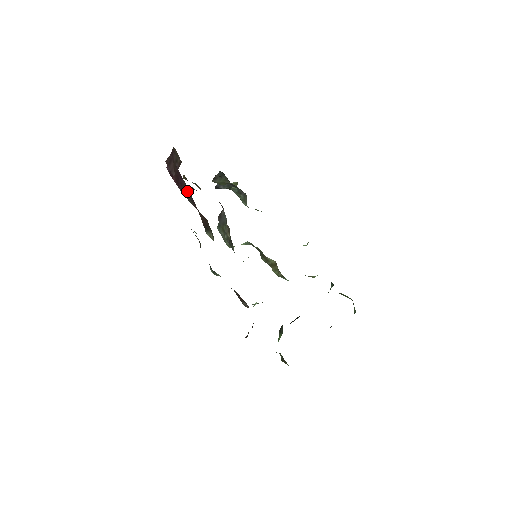
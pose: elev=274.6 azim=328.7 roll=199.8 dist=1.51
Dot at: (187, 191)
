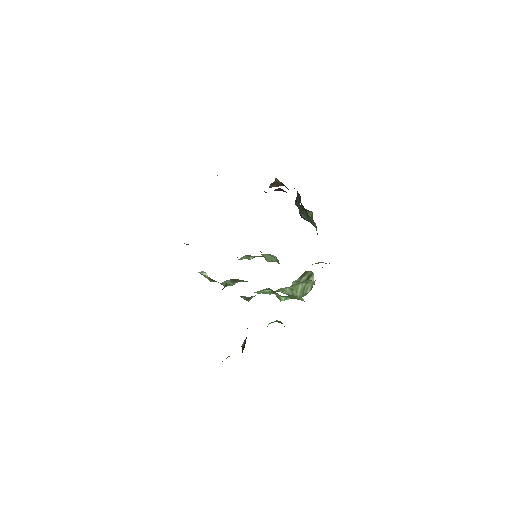
Dot at: occluded
